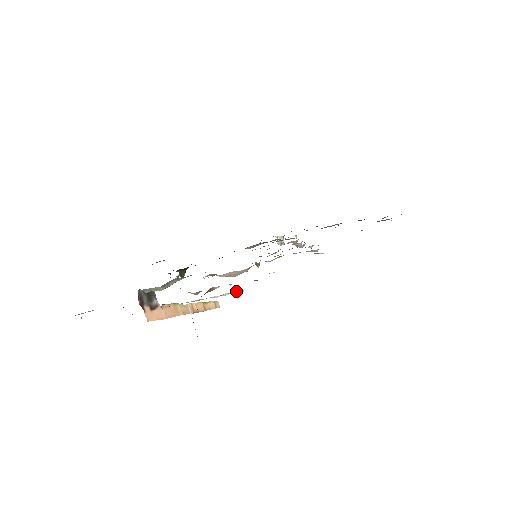
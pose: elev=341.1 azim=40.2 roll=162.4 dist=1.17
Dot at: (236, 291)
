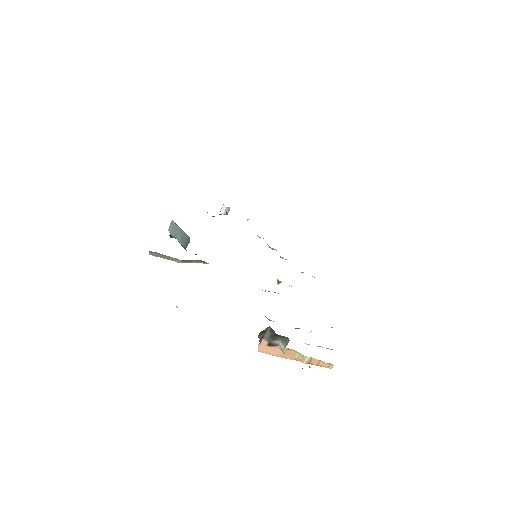
Dot at: (328, 348)
